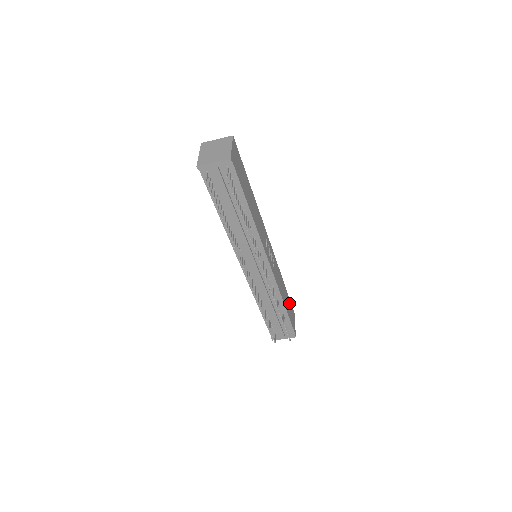
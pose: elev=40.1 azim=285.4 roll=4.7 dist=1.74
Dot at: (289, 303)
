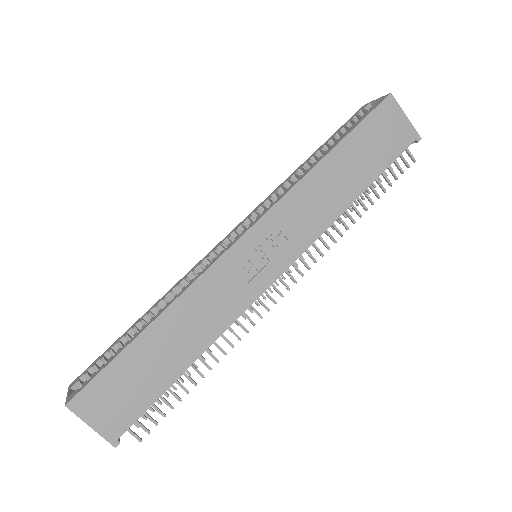
Dot at: (364, 137)
